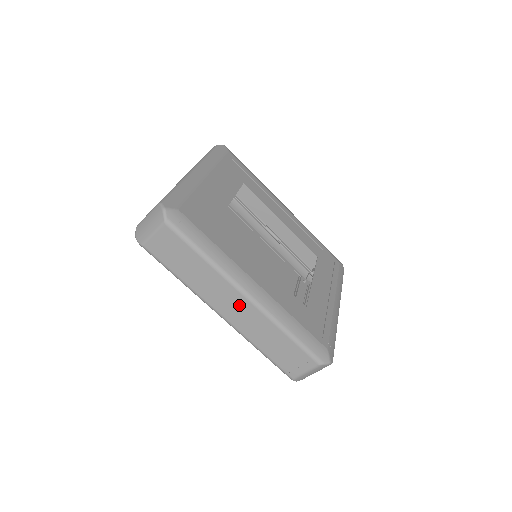
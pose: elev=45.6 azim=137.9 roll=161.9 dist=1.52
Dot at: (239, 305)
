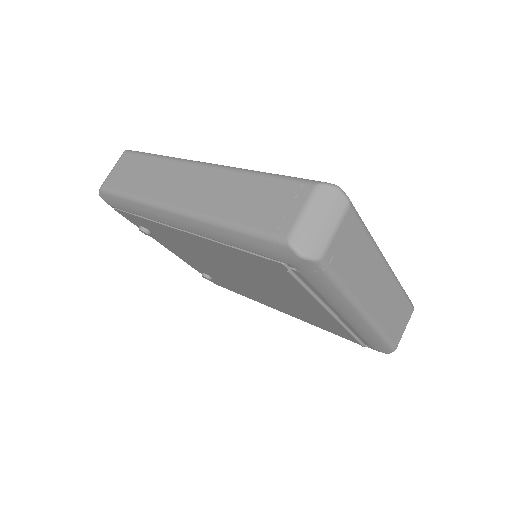
Dot at: (194, 179)
